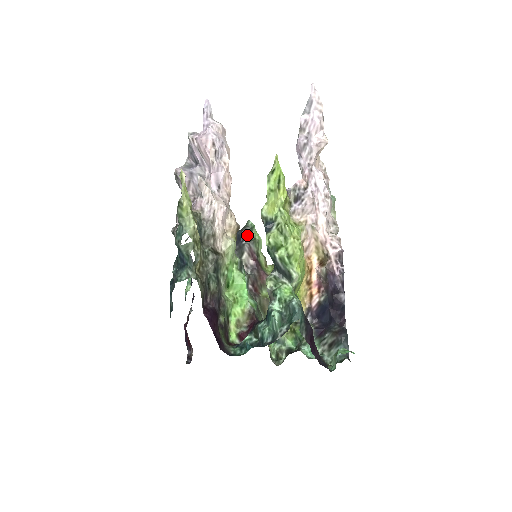
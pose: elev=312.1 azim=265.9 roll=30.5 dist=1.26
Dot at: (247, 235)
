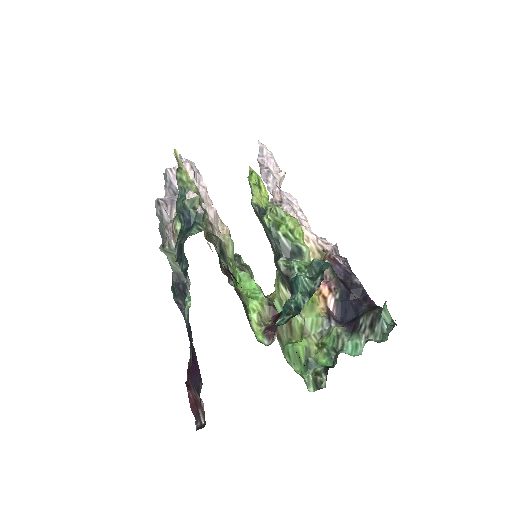
Dot at: (237, 262)
